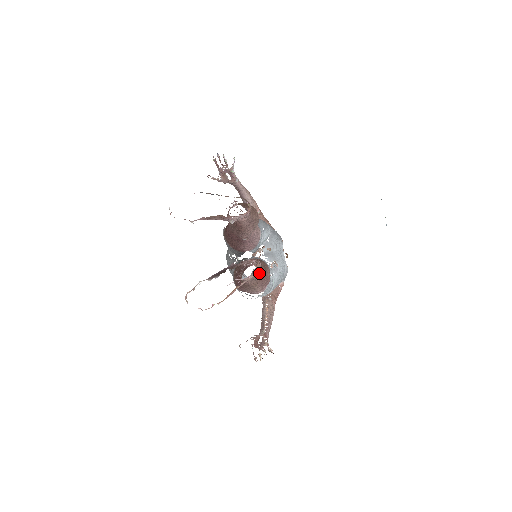
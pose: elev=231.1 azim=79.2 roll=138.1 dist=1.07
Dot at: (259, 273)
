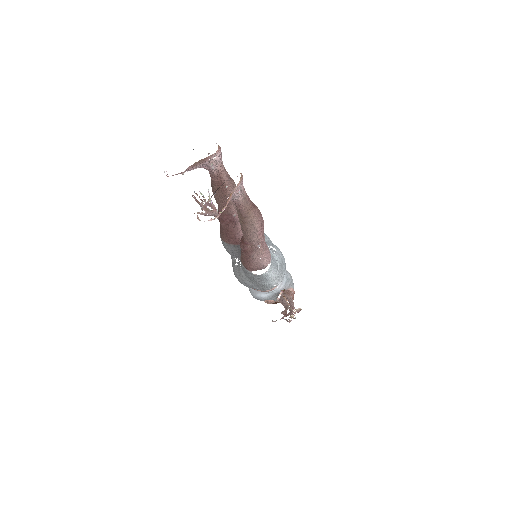
Dot at: (248, 197)
